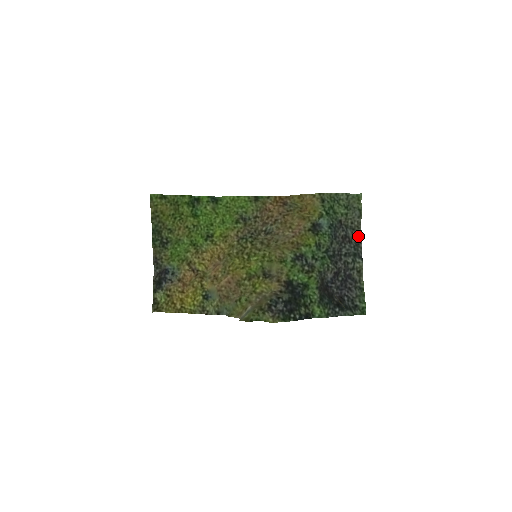
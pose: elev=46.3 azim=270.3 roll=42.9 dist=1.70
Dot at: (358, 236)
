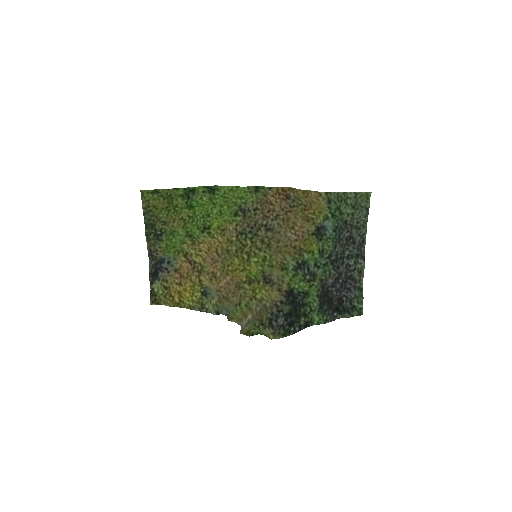
Dot at: (363, 236)
